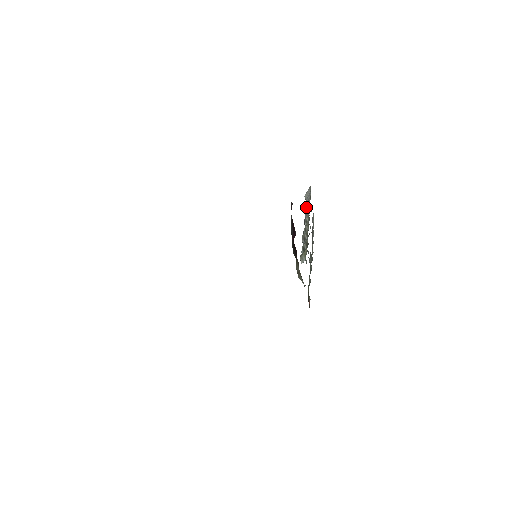
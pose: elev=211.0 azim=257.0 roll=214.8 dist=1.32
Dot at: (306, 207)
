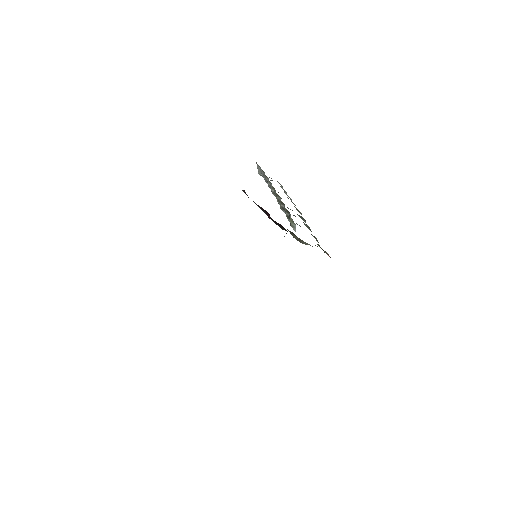
Dot at: (266, 182)
